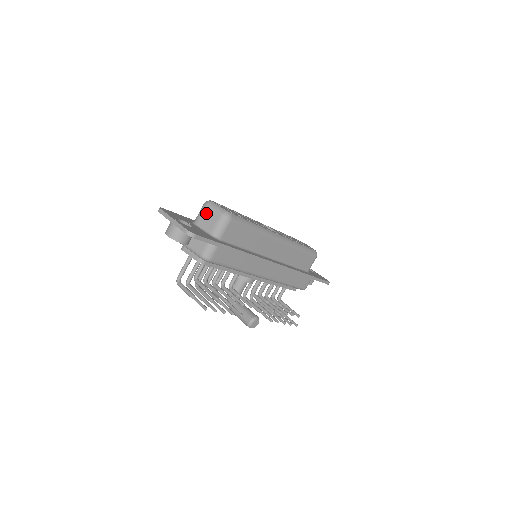
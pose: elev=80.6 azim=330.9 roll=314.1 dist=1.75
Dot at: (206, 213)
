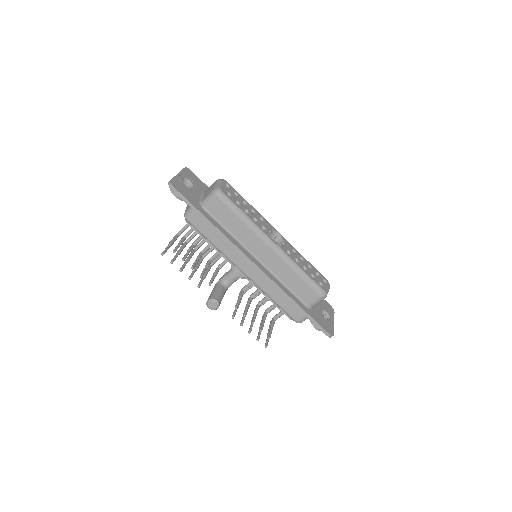
Dot at: (212, 186)
